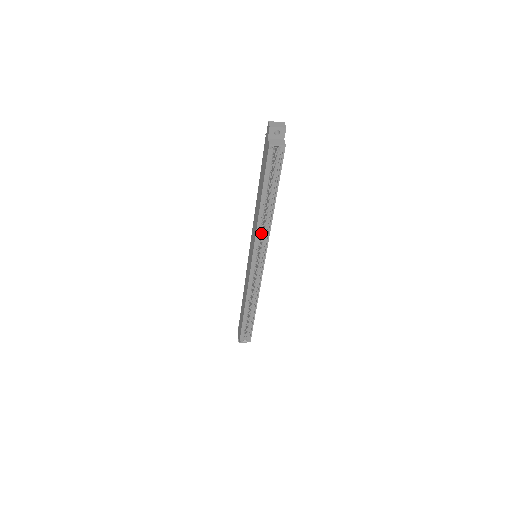
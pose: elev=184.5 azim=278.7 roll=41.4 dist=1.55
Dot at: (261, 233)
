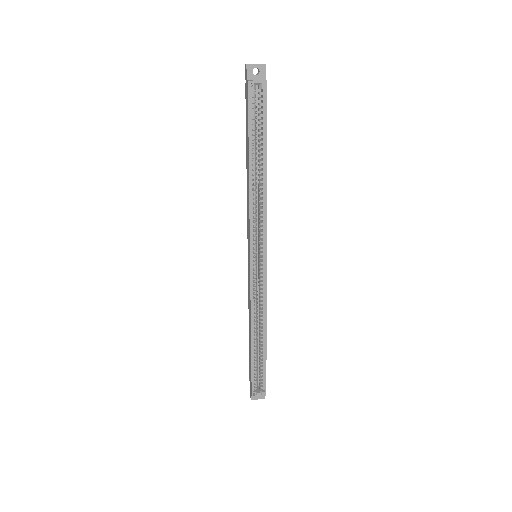
Dot at: (258, 220)
